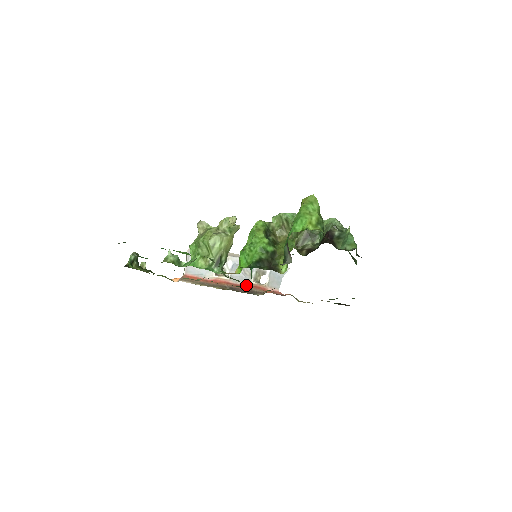
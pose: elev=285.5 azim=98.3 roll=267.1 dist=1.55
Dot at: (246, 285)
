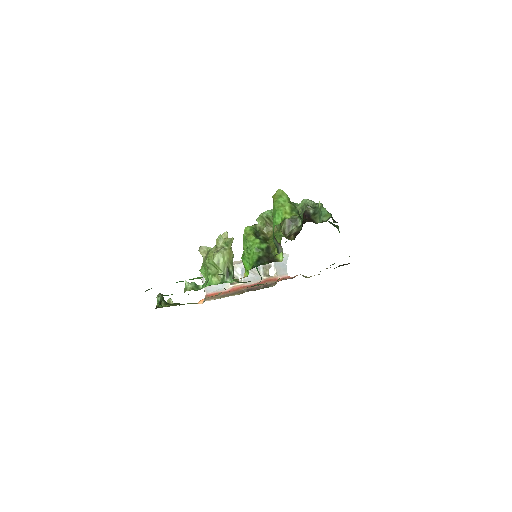
Dot at: occluded
